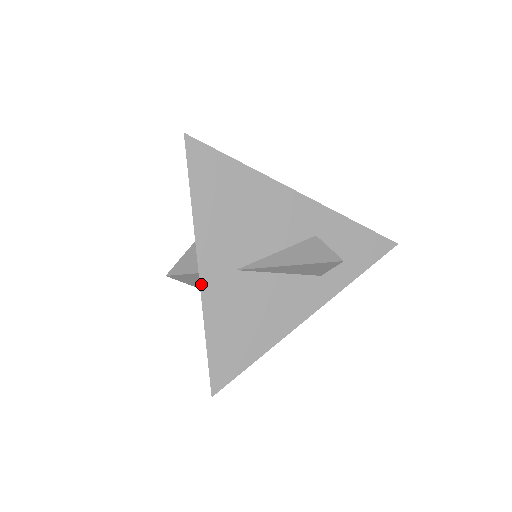
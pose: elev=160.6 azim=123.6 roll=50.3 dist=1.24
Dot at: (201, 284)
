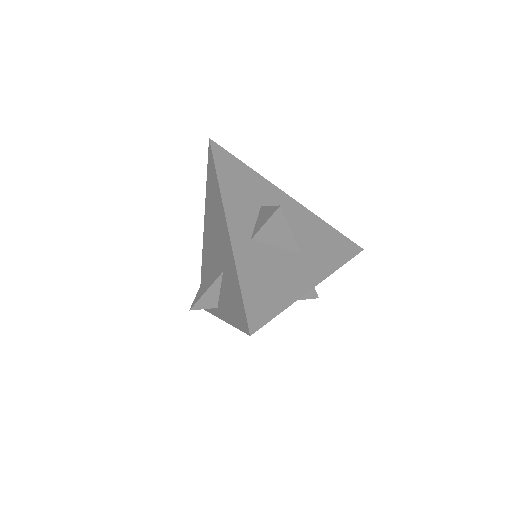
Dot at: (217, 316)
